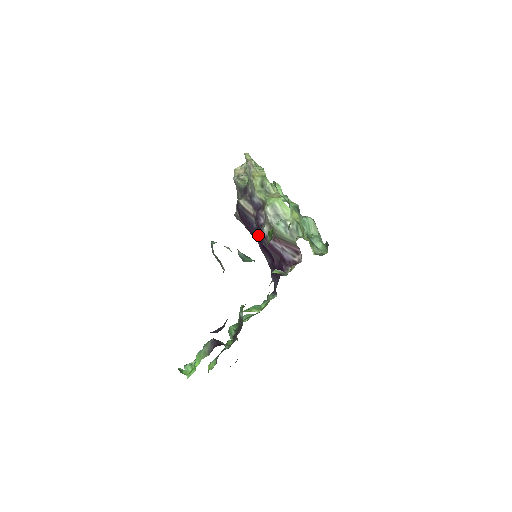
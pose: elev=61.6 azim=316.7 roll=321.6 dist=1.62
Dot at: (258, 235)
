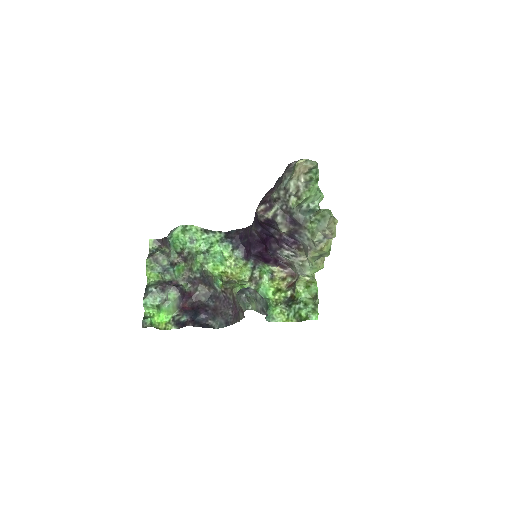
Dot at: (267, 234)
